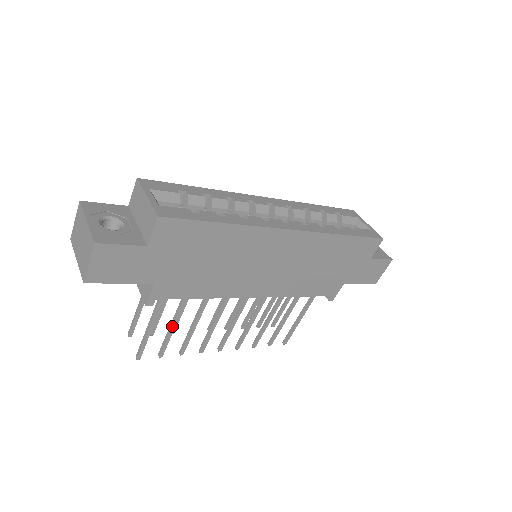
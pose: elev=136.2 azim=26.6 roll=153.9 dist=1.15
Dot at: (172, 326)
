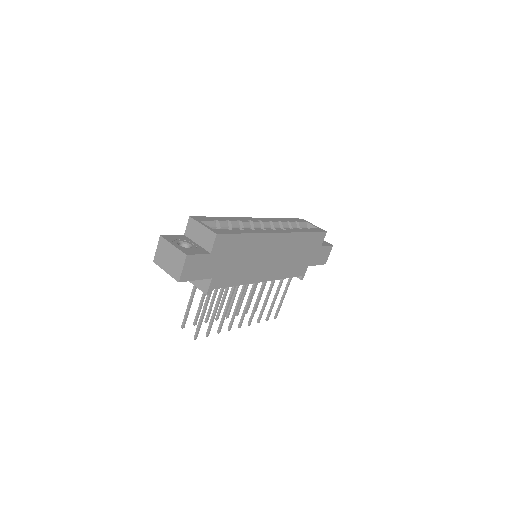
Dot at: (215, 311)
